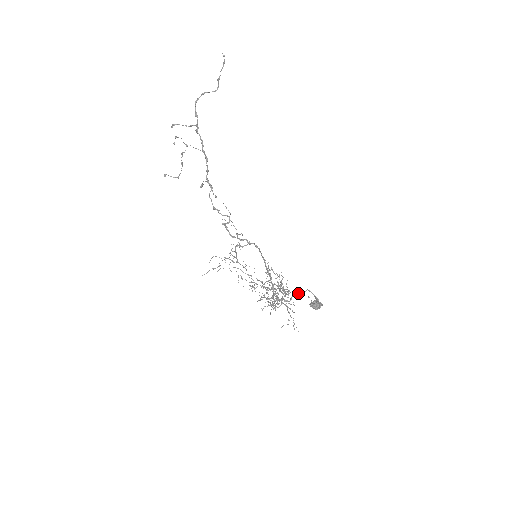
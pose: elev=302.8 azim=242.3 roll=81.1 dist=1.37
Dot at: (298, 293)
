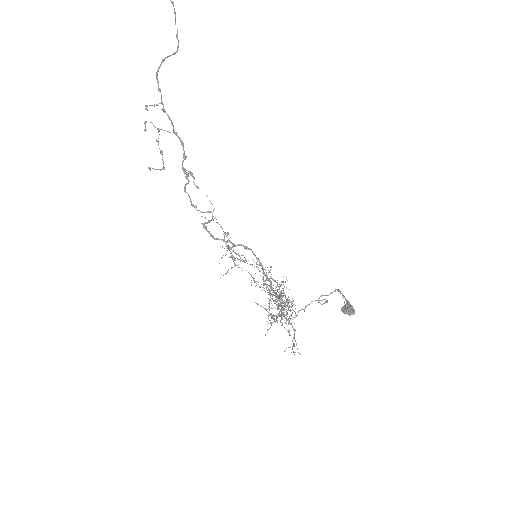
Dot at: (324, 295)
